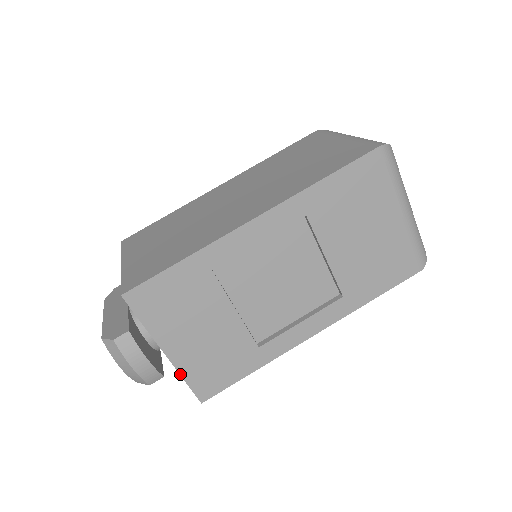
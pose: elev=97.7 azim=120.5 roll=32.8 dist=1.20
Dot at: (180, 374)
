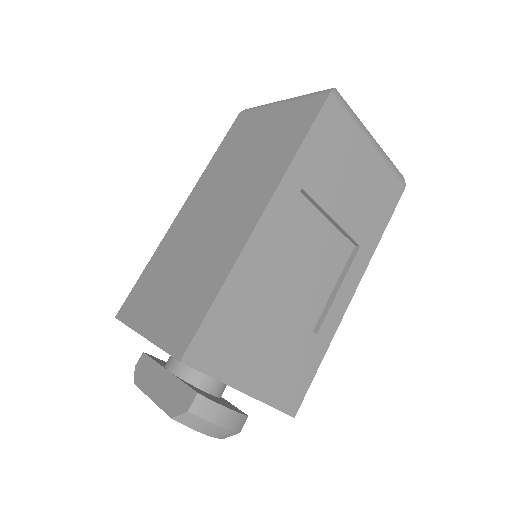
Dot at: (265, 403)
